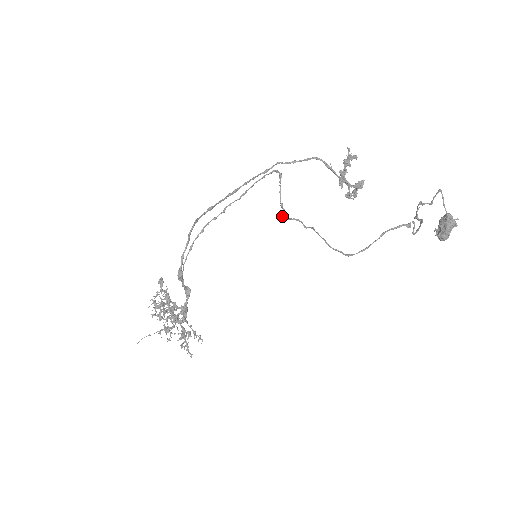
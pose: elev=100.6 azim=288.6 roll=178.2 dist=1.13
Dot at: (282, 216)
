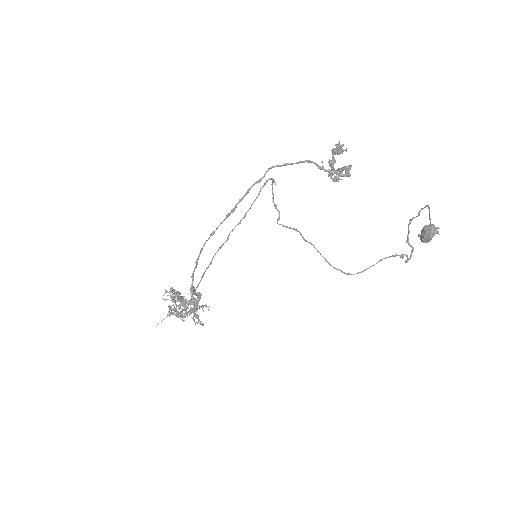
Dot at: (278, 219)
